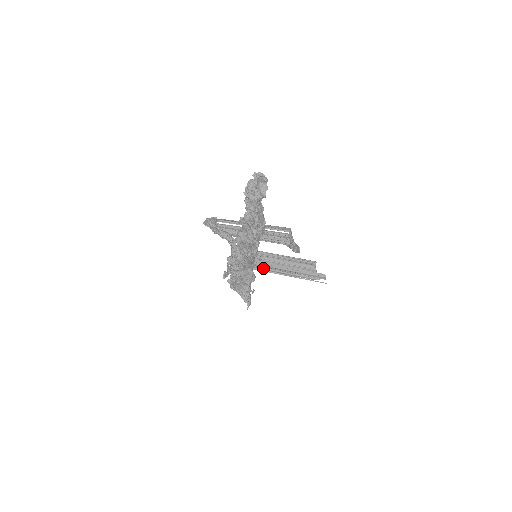
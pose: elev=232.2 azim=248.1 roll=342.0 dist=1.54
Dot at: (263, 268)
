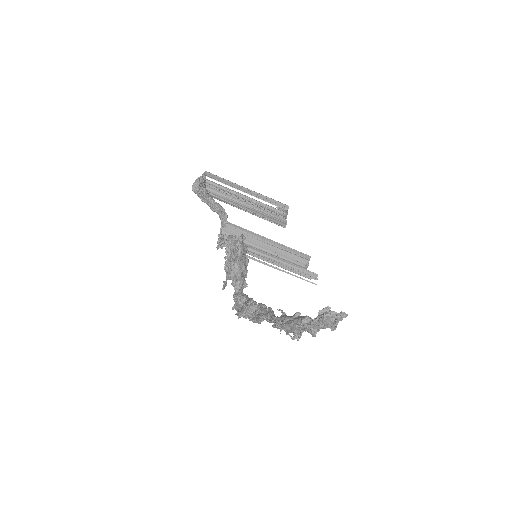
Dot at: (255, 256)
